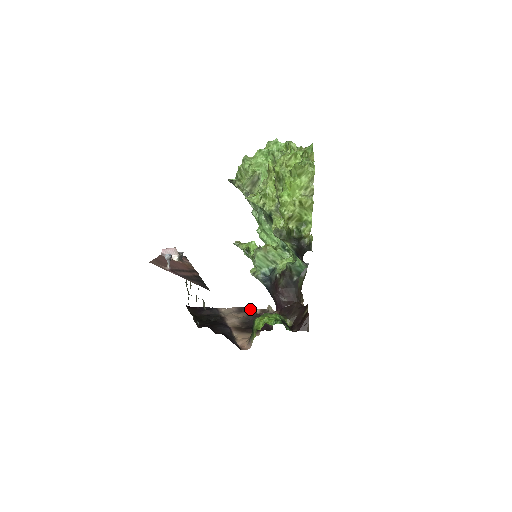
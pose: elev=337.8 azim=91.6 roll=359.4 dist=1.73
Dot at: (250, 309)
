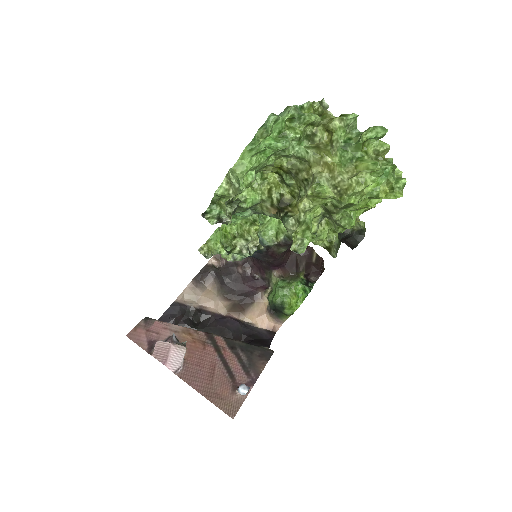
Dot at: (213, 273)
